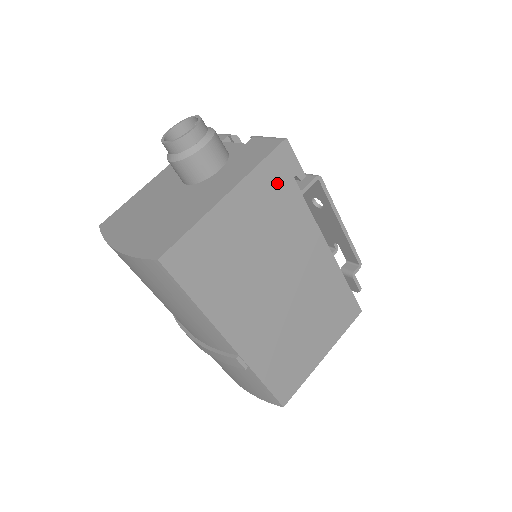
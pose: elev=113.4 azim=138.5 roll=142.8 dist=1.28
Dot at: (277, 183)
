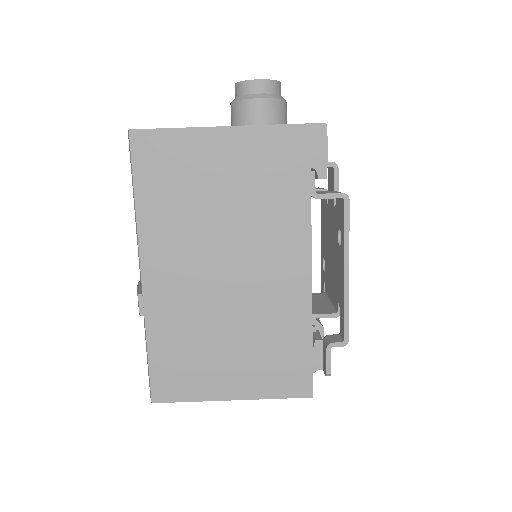
Dot at: (289, 159)
